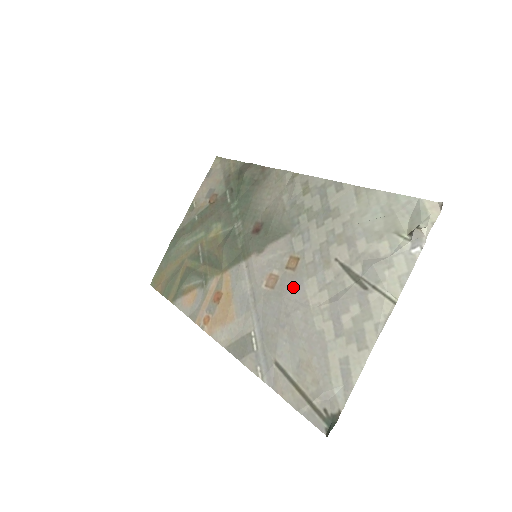
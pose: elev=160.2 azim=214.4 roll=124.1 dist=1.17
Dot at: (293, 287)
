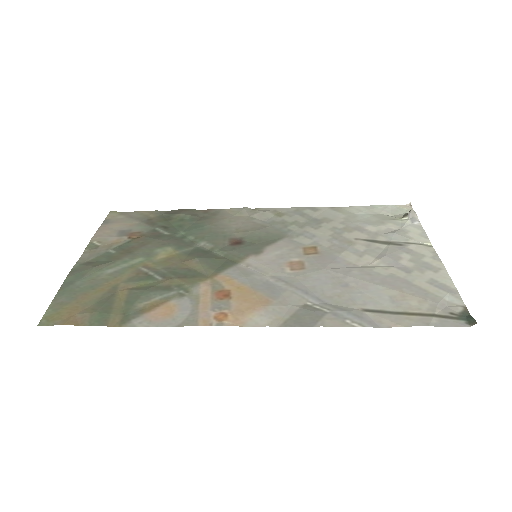
Dot at: (330, 261)
